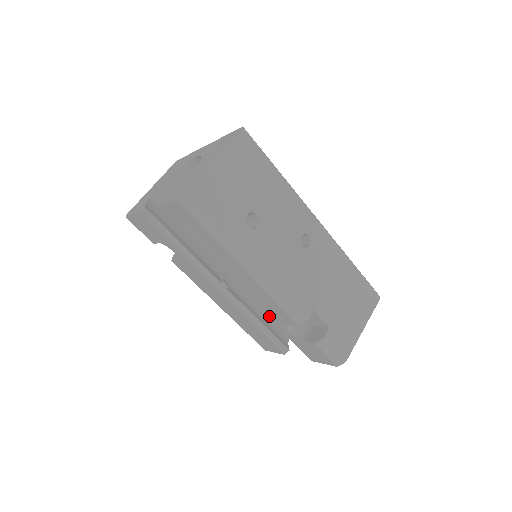
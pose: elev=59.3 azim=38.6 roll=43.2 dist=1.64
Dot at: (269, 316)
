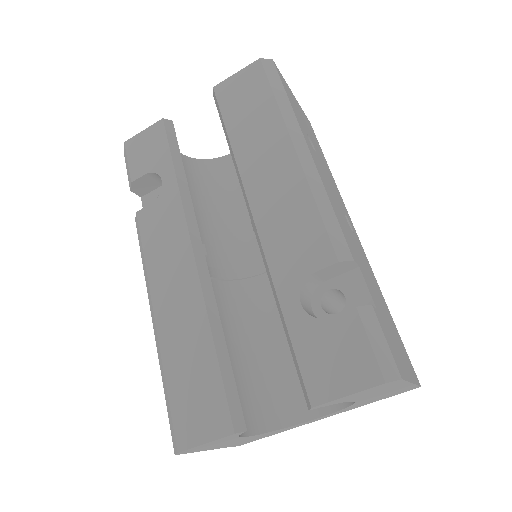
Dot at: (277, 268)
